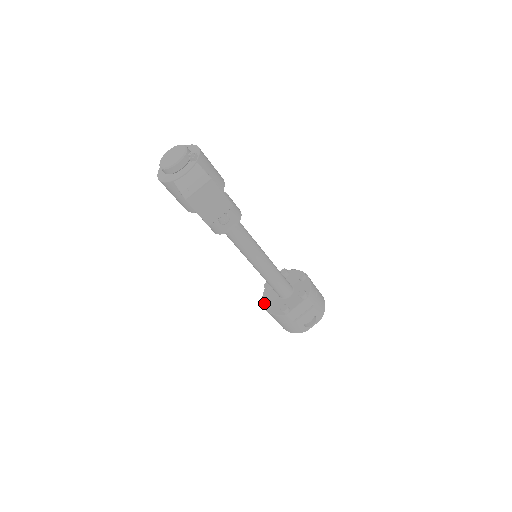
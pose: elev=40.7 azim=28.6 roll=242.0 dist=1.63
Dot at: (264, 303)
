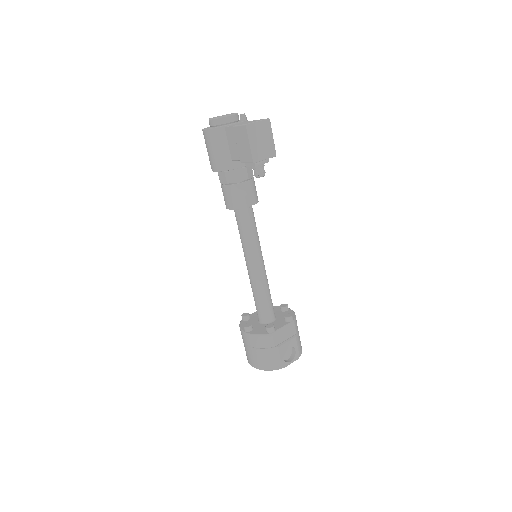
Dot at: (245, 325)
